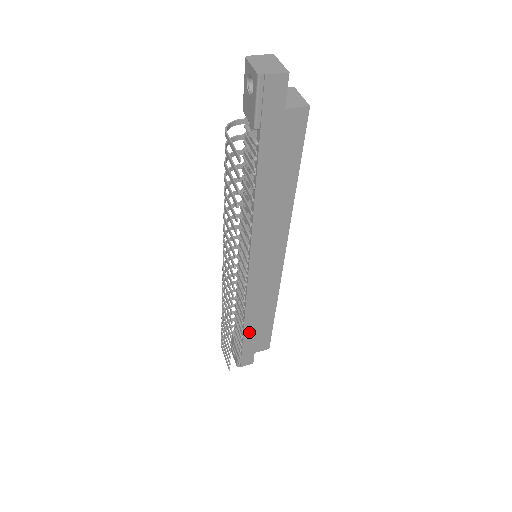
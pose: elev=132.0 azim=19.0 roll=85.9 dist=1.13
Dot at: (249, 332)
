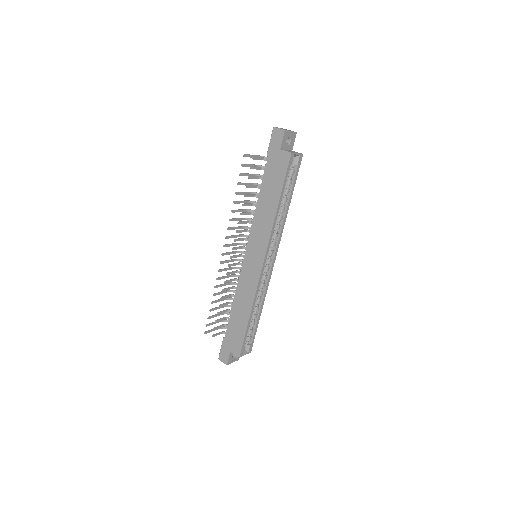
Dot at: (233, 322)
